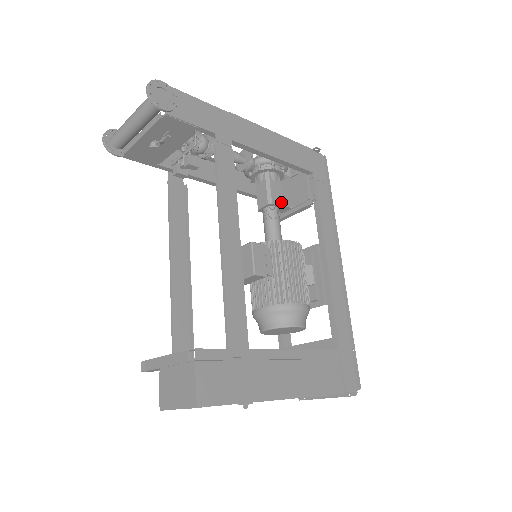
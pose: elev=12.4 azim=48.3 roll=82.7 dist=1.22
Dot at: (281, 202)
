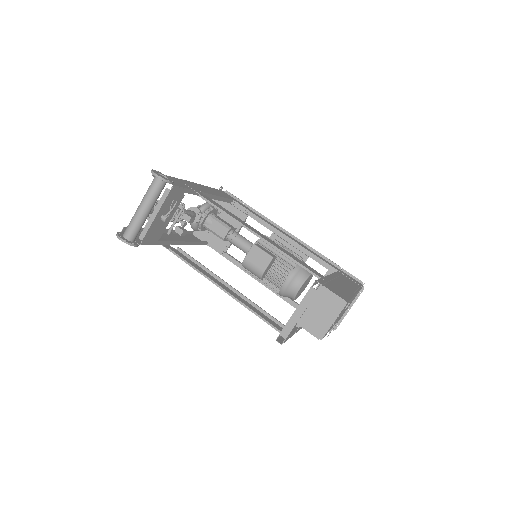
Dot at: (232, 226)
